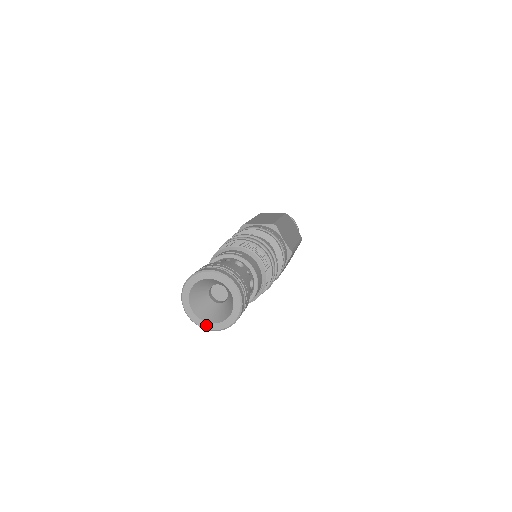
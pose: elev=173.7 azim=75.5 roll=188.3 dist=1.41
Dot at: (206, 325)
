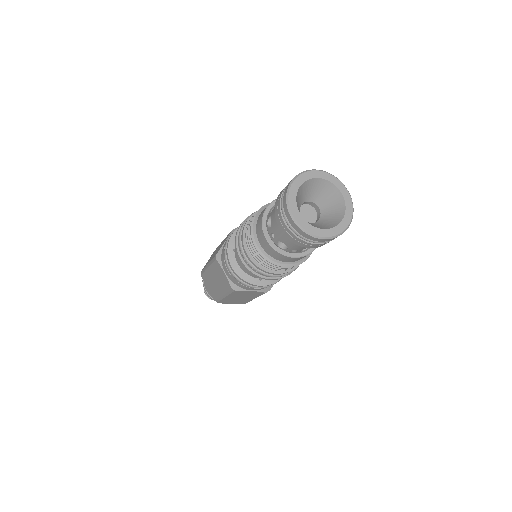
Dot at: (315, 230)
